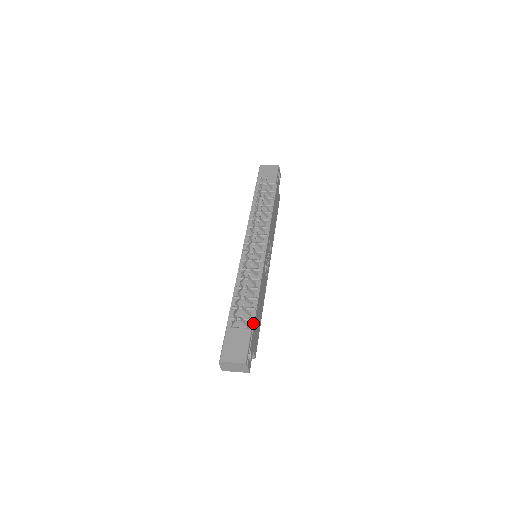
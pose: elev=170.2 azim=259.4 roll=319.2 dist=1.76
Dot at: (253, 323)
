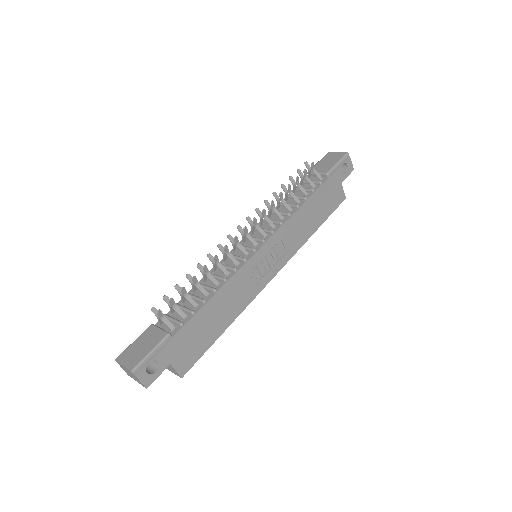
Dot at: (180, 328)
